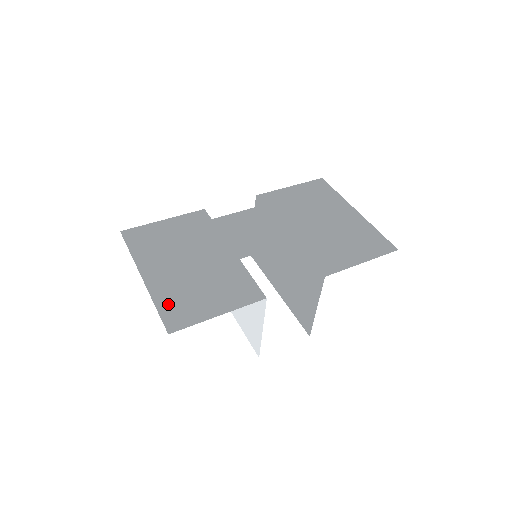
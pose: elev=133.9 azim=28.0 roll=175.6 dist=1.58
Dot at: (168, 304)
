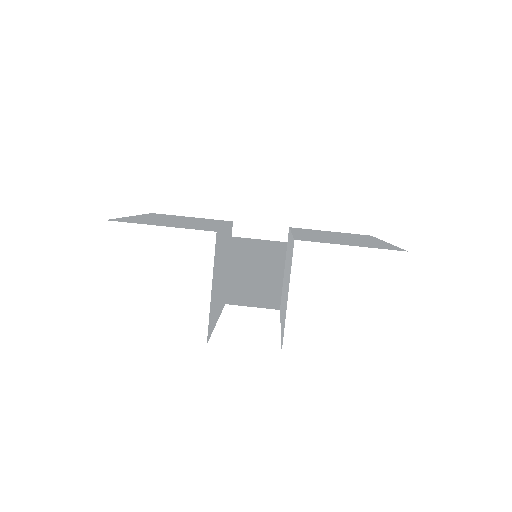
Dot at: (130, 219)
